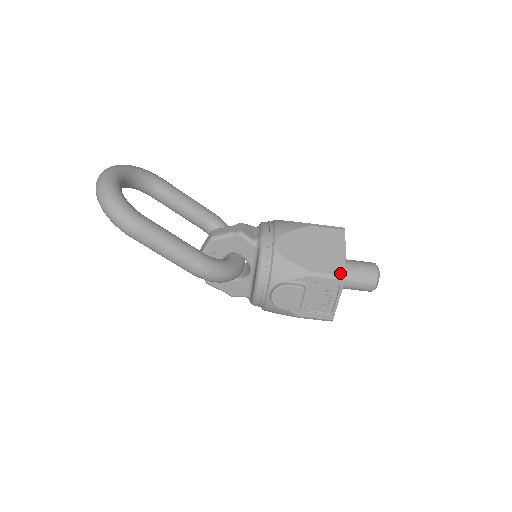
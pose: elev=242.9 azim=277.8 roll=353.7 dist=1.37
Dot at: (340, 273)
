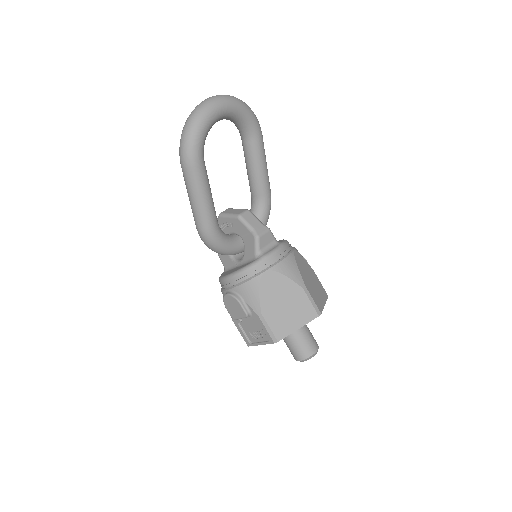
Dot at: (277, 336)
